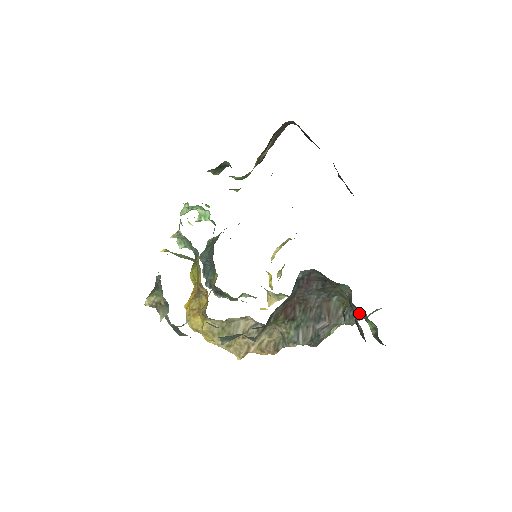
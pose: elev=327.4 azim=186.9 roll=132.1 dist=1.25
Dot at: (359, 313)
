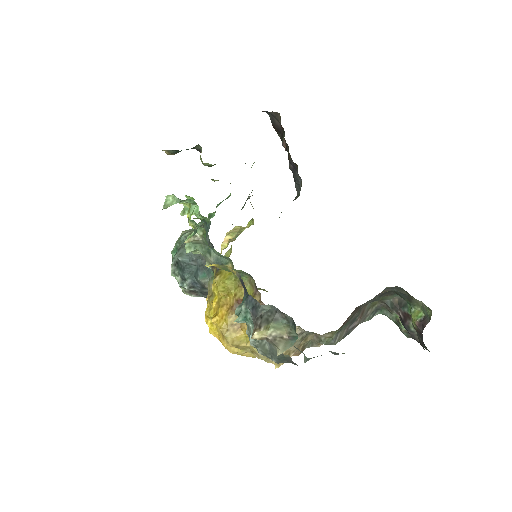
Dot at: (380, 311)
